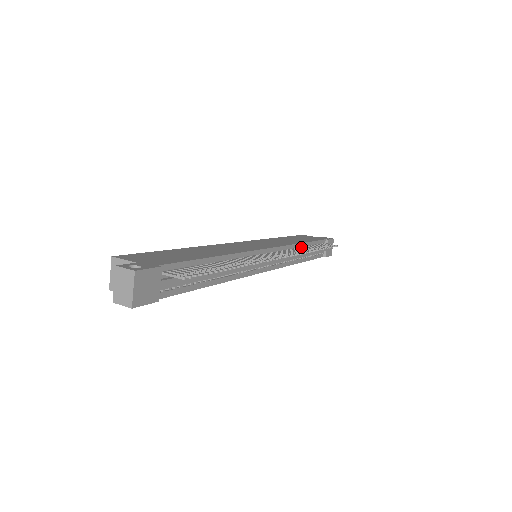
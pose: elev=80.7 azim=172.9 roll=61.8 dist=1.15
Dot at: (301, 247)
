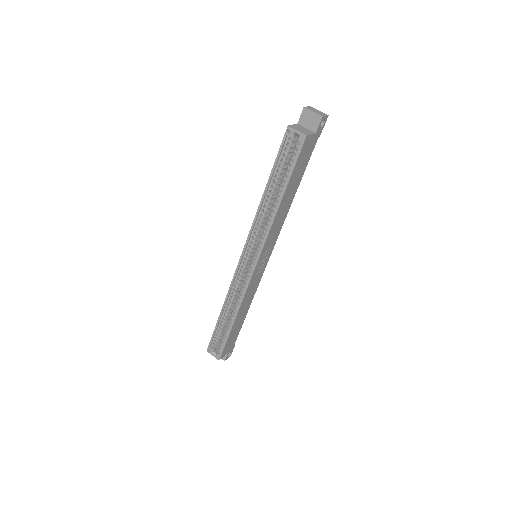
Dot at: occluded
